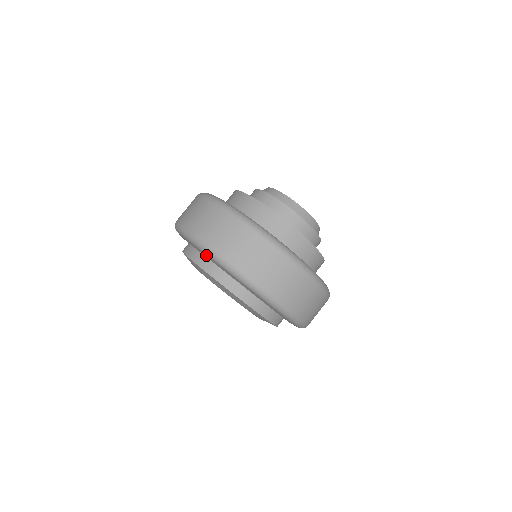
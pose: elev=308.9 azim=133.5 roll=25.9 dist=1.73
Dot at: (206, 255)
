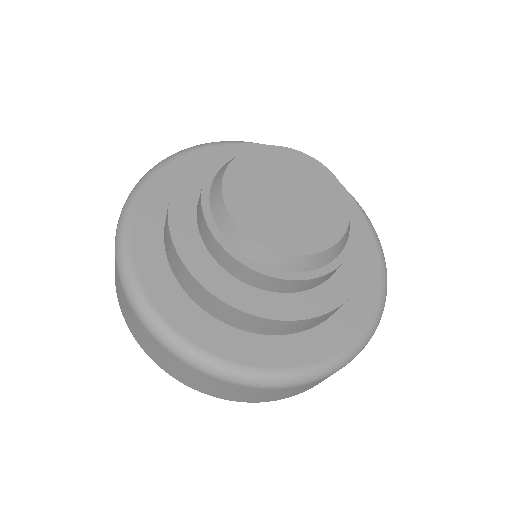
Dot at: occluded
